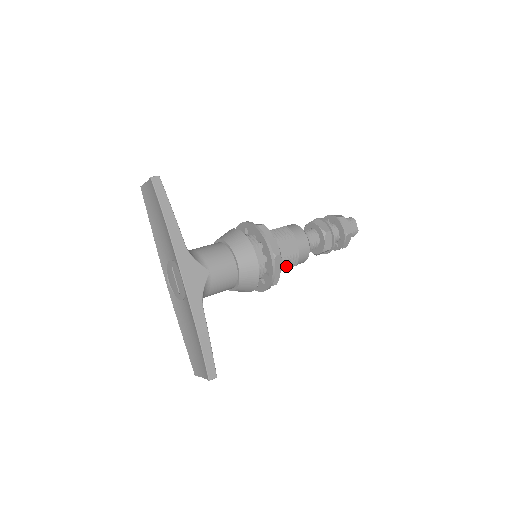
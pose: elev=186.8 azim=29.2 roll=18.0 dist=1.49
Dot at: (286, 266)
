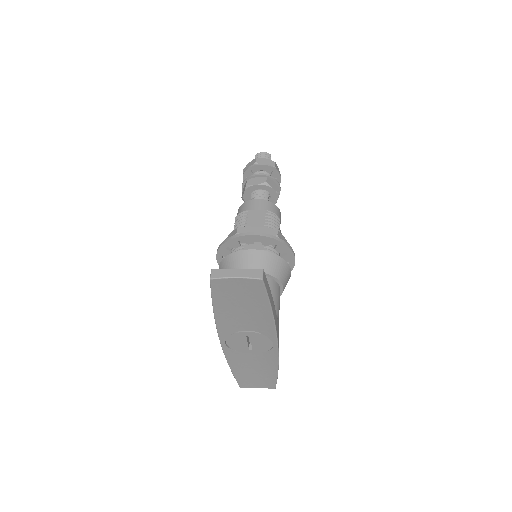
Dot at: occluded
